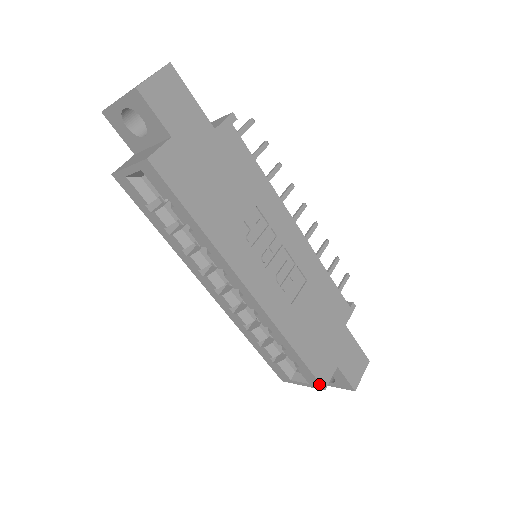
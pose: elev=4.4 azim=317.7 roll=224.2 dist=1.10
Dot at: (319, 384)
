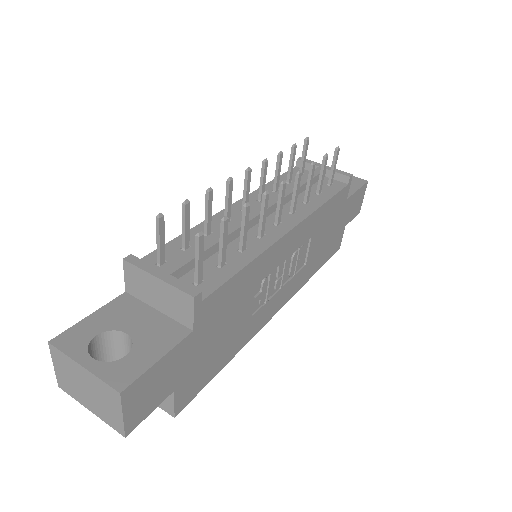
Dot at: (335, 251)
